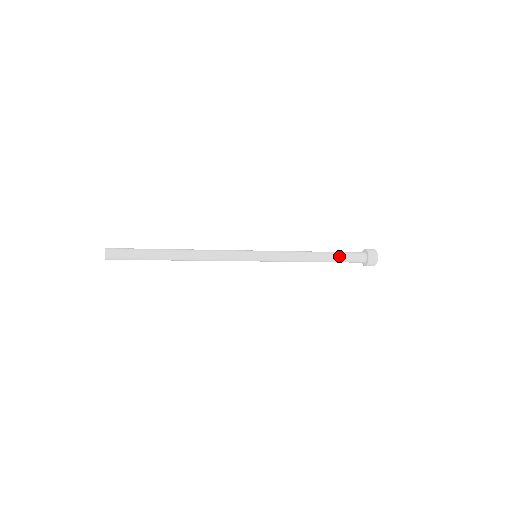
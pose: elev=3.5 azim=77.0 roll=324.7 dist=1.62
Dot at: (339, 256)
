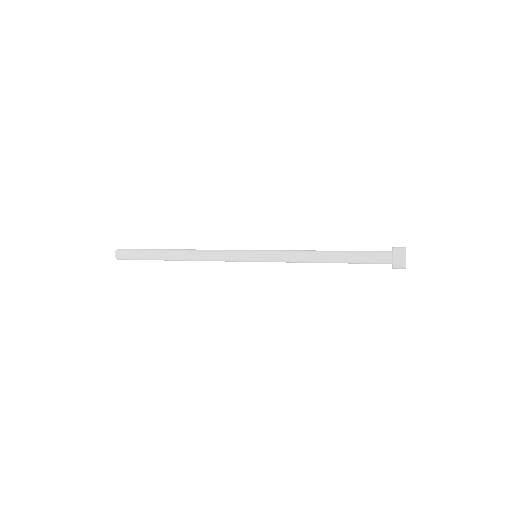
Dot at: (353, 251)
